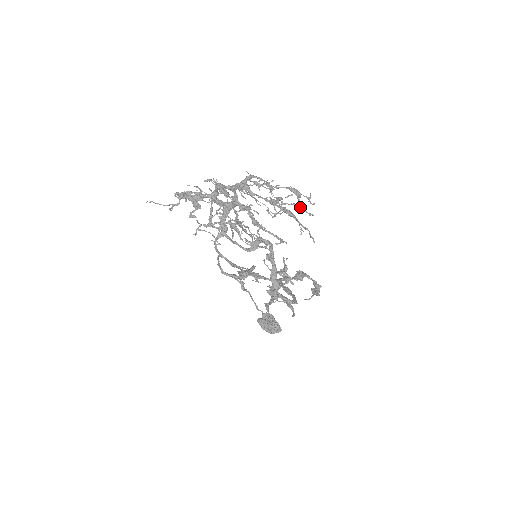
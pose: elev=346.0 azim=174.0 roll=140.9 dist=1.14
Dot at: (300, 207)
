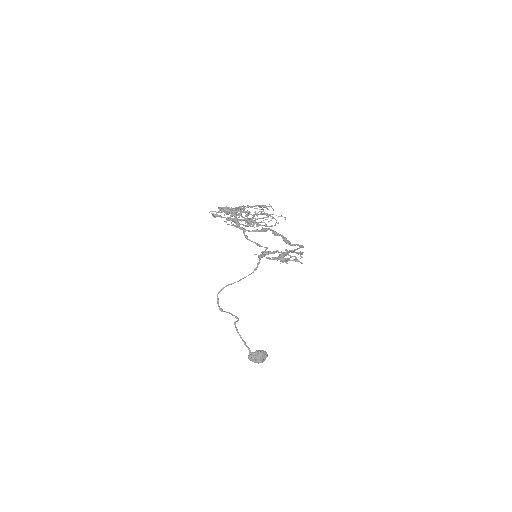
Dot at: (266, 217)
